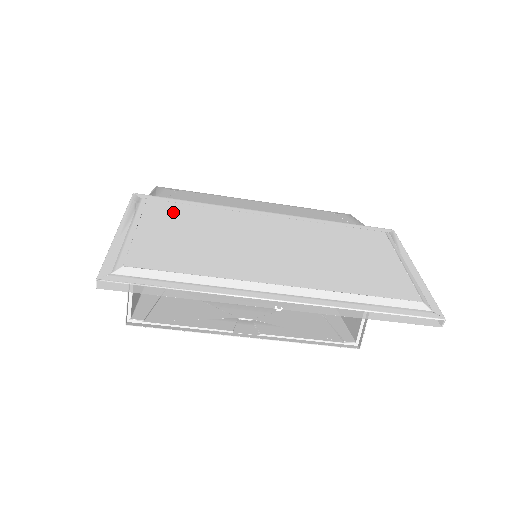
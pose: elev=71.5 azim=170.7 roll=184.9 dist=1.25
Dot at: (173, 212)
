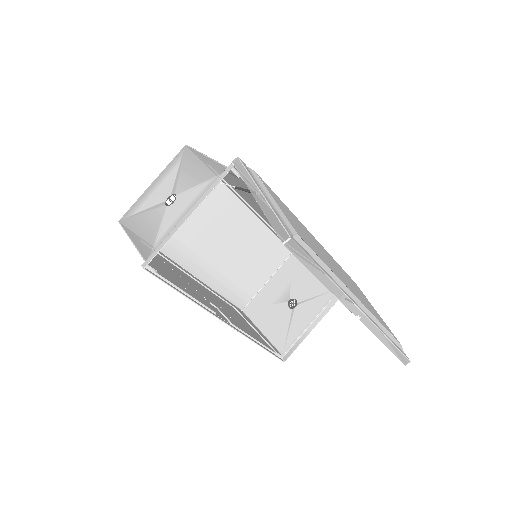
Dot at: occluded
